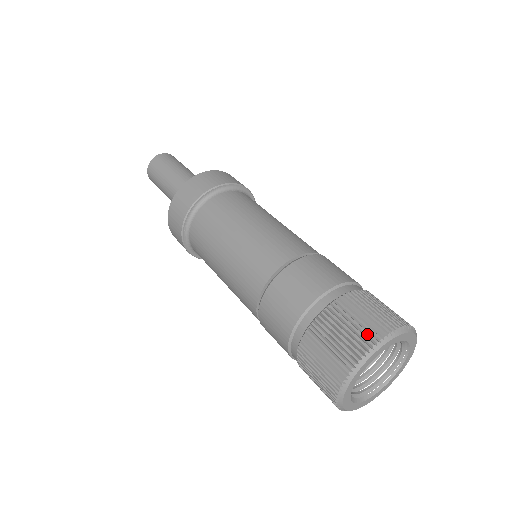
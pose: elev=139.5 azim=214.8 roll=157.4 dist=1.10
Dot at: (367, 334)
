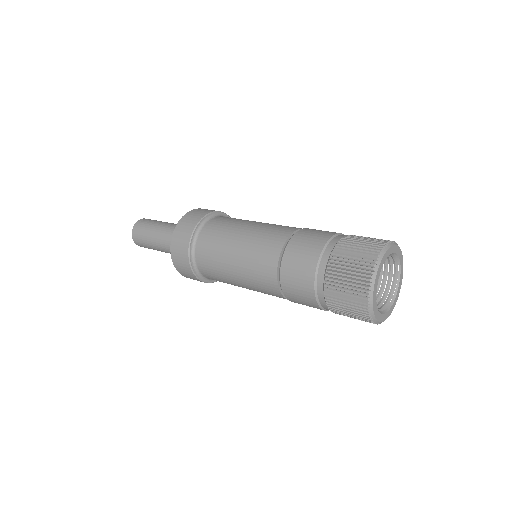
Dot at: (367, 257)
